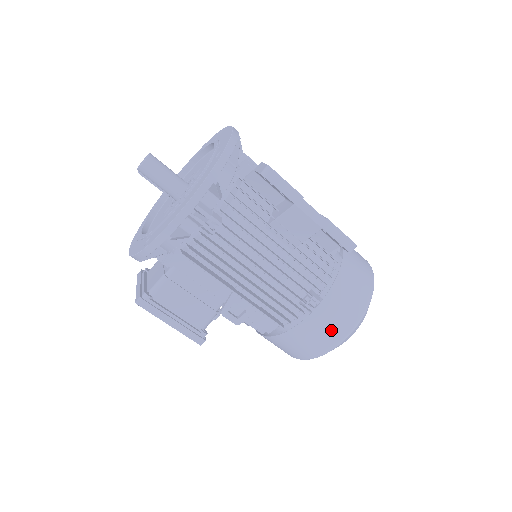
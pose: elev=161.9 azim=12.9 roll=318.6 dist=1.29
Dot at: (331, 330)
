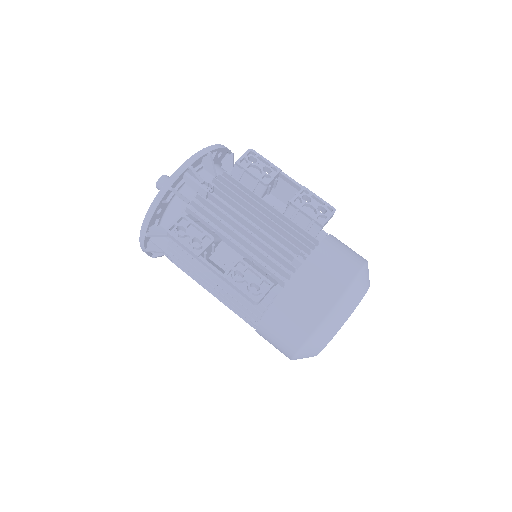
Dot at: (277, 348)
